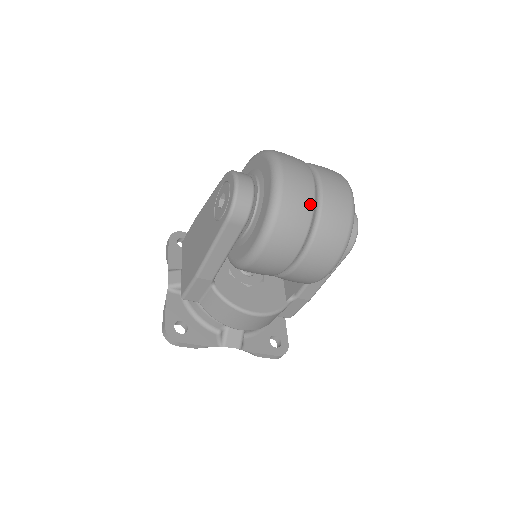
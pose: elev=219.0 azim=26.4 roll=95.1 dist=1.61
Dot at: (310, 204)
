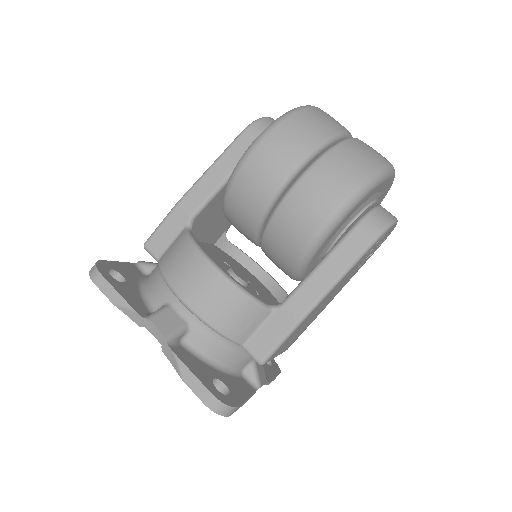
Dot at: (338, 128)
